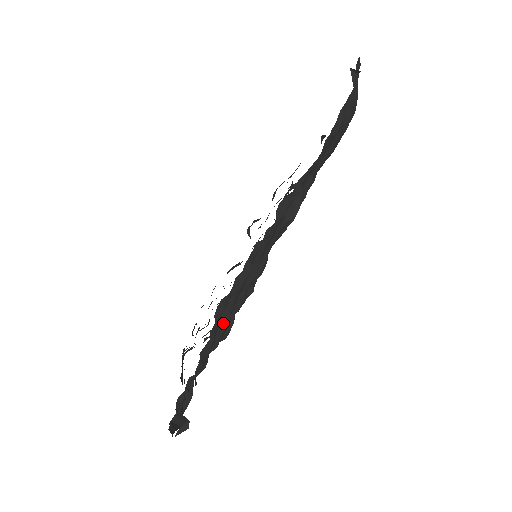
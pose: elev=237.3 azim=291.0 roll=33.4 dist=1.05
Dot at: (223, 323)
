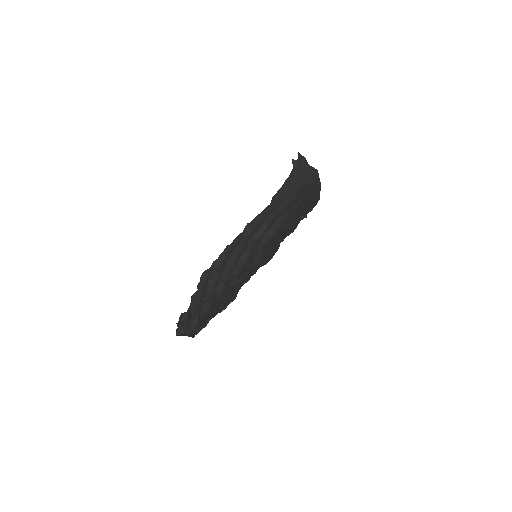
Dot at: (211, 285)
